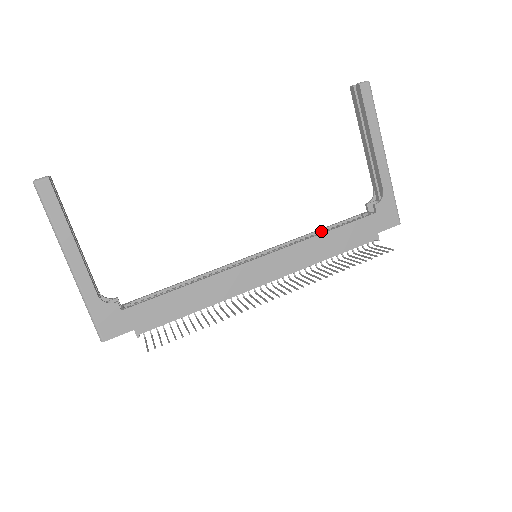
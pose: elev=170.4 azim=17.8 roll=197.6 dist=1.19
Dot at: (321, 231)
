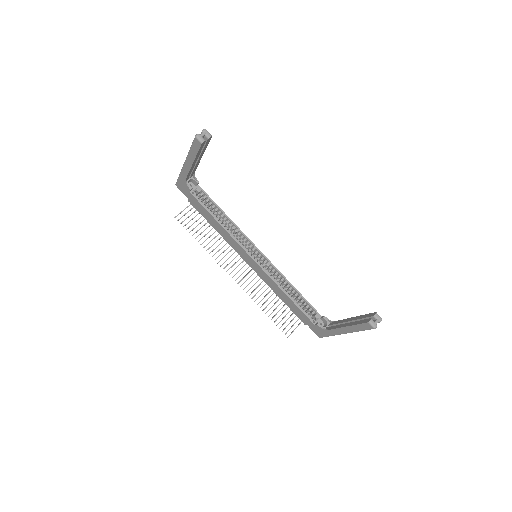
Dot at: (294, 290)
